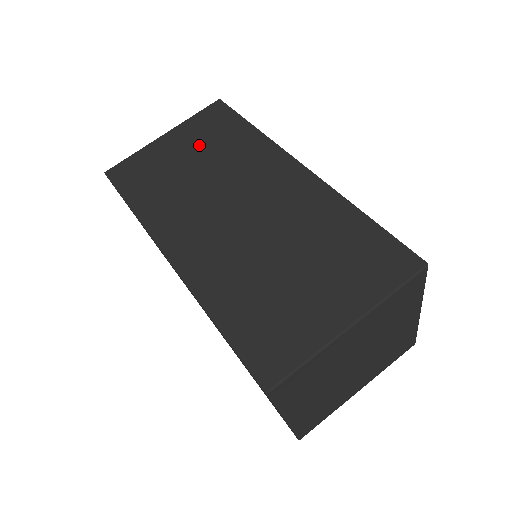
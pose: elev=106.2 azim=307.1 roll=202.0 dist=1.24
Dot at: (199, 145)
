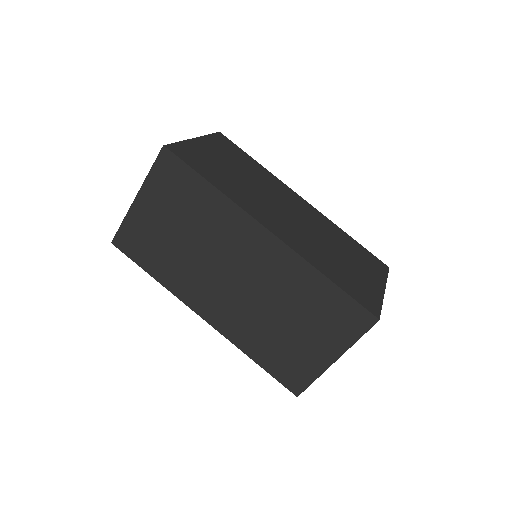
Dot at: (231, 159)
